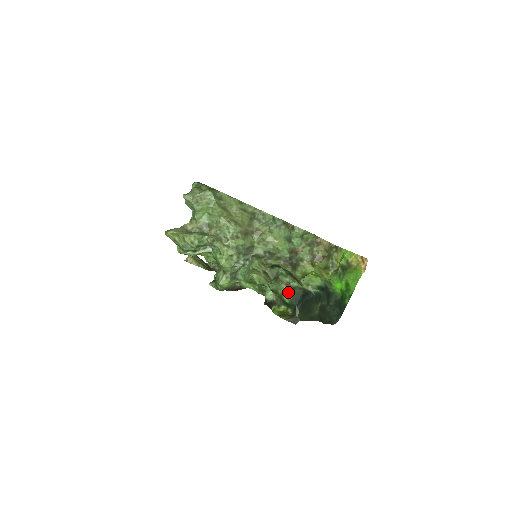
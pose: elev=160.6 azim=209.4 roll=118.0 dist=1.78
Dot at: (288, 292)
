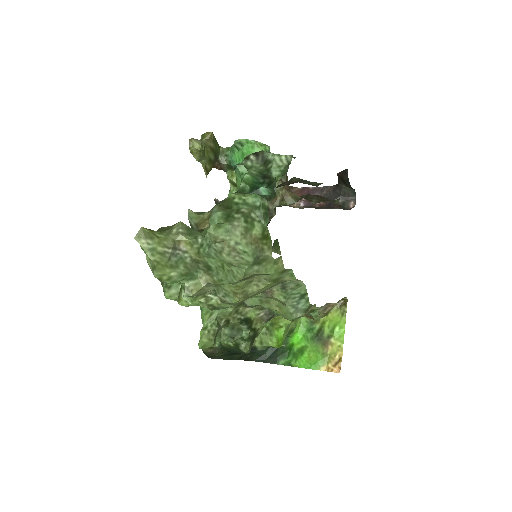
Dot at: (230, 345)
